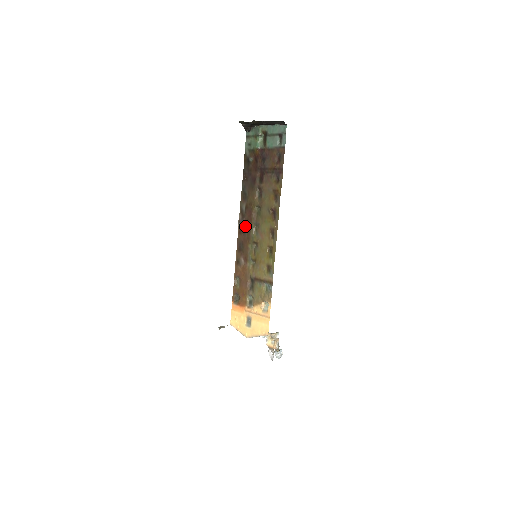
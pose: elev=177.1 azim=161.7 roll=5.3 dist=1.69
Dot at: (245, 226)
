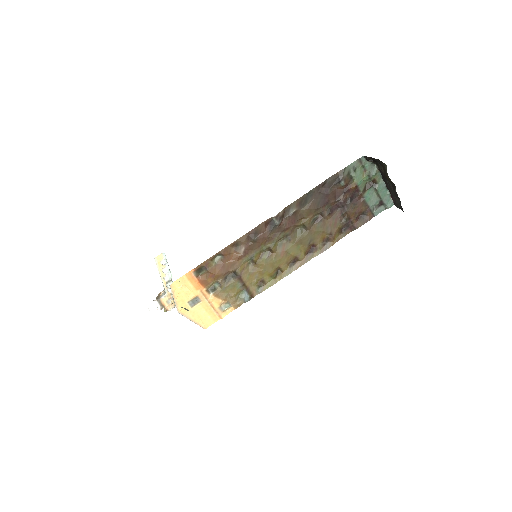
Dot at: (277, 226)
